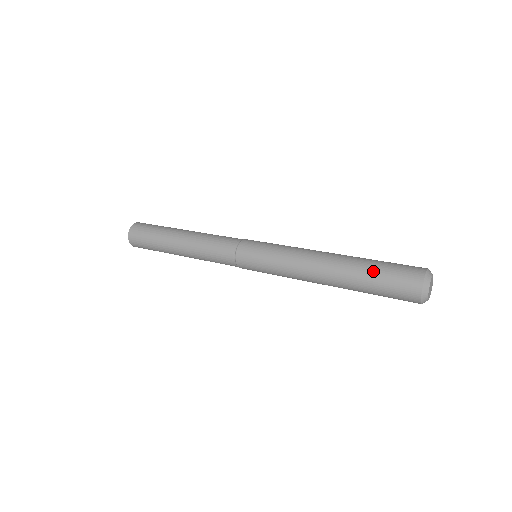
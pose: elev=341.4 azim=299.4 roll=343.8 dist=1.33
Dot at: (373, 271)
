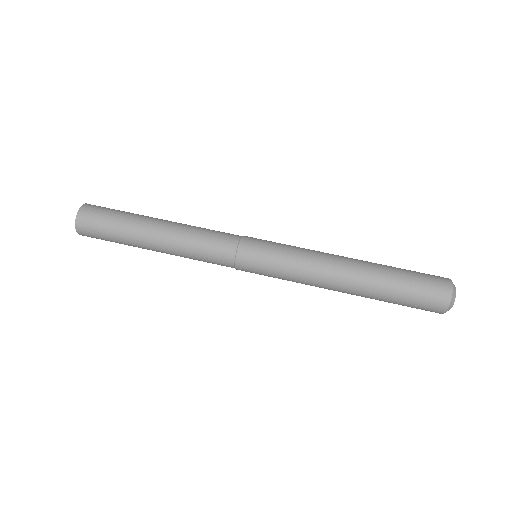
Dot at: (401, 279)
